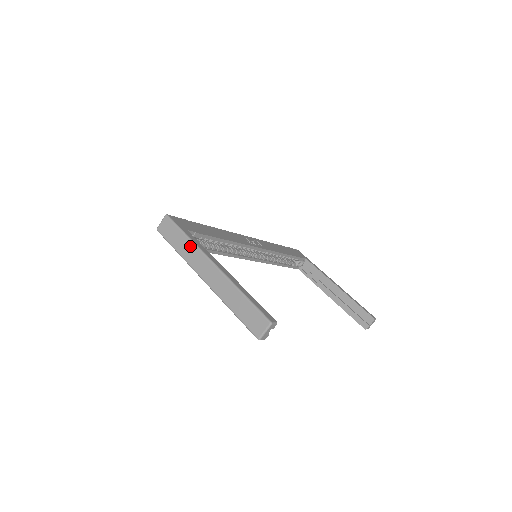
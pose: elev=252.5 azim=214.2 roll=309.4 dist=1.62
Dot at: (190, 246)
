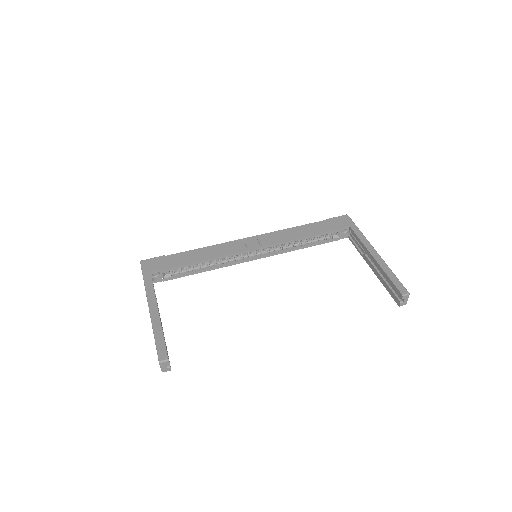
Dot at: (145, 289)
